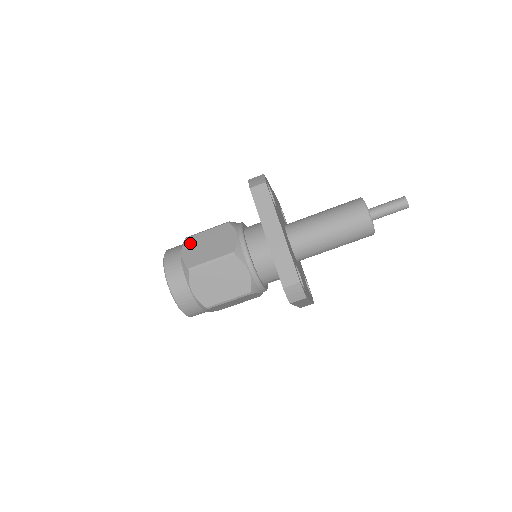
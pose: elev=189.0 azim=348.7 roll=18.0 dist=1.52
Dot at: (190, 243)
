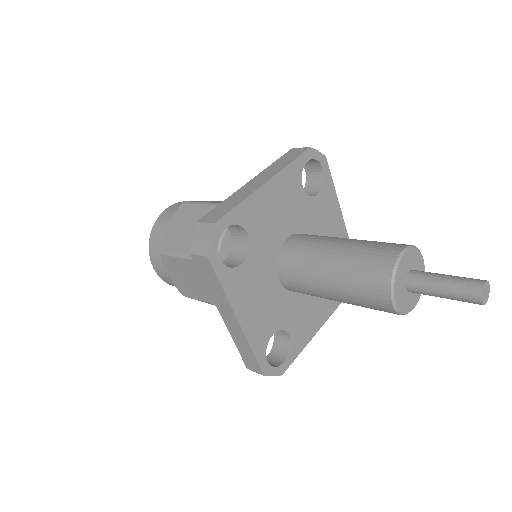
Dot at: occluded
